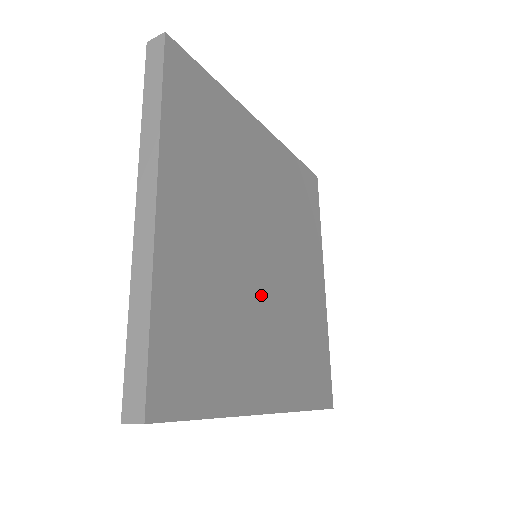
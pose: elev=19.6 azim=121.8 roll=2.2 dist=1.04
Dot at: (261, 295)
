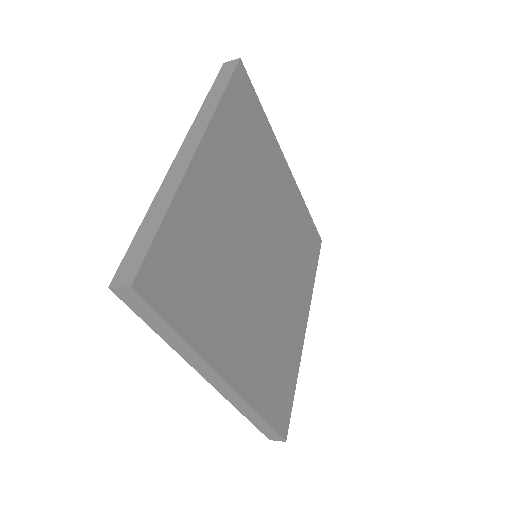
Dot at: (252, 283)
